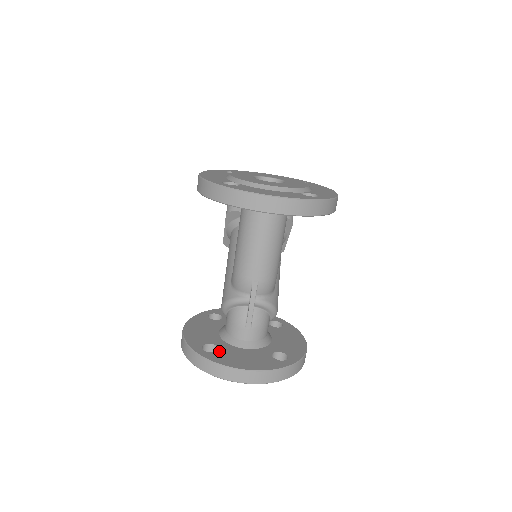
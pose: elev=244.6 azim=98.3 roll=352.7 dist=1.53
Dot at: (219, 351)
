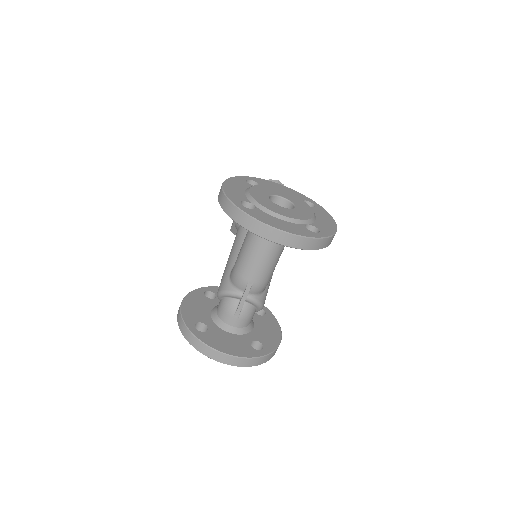
Dot at: (208, 332)
